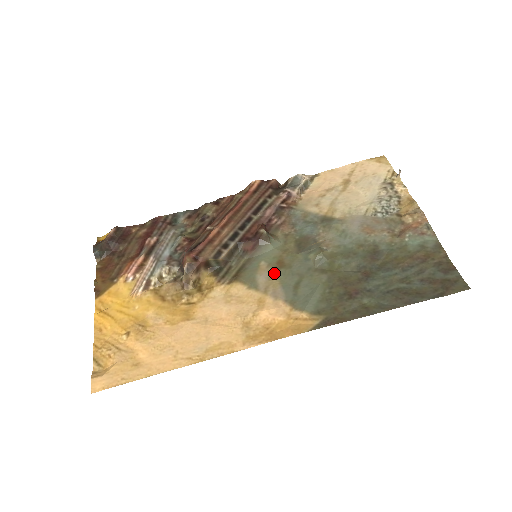
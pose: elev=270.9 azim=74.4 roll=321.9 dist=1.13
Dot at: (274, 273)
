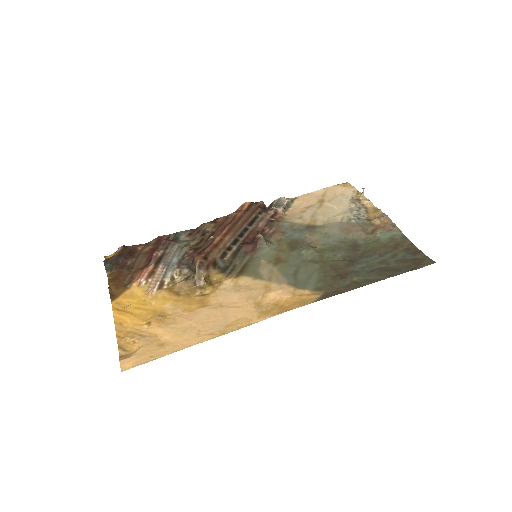
Dot at: (274, 267)
